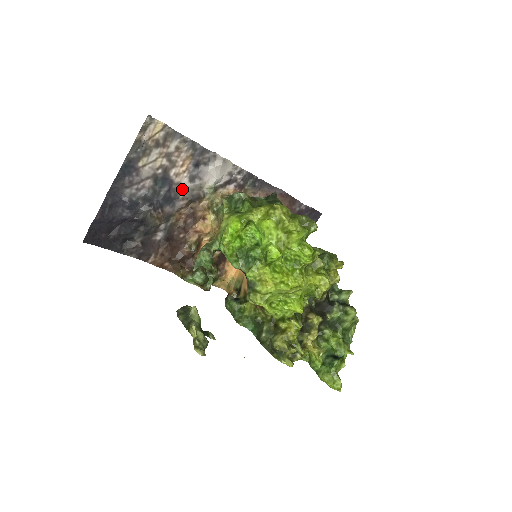
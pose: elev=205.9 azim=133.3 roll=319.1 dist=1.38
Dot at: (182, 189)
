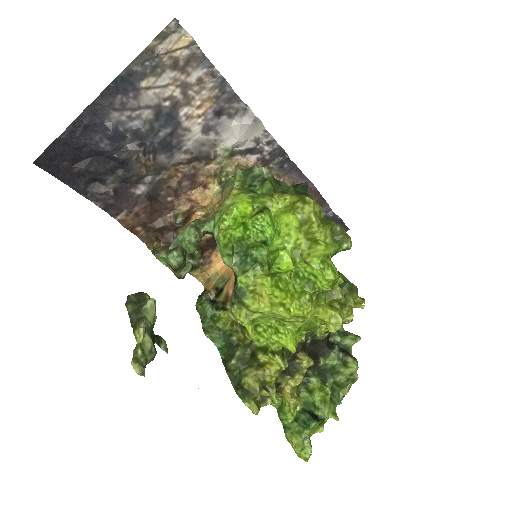
Dot at: (189, 138)
